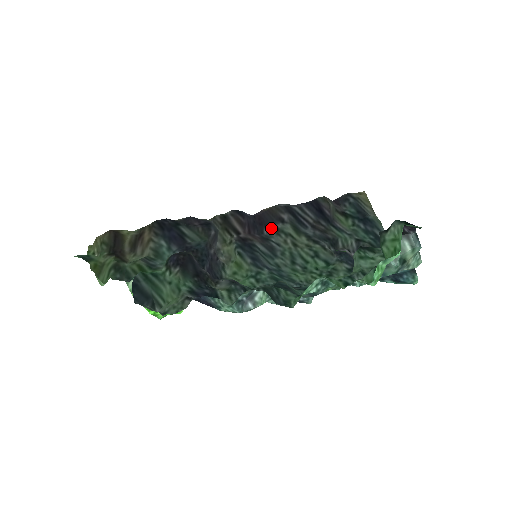
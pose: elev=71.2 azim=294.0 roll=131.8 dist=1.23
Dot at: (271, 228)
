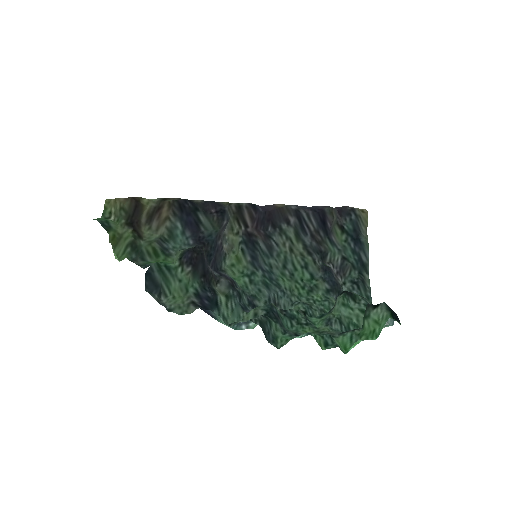
Dot at: (276, 226)
